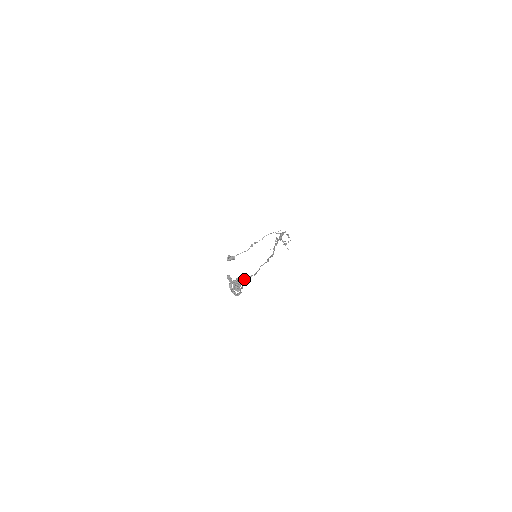
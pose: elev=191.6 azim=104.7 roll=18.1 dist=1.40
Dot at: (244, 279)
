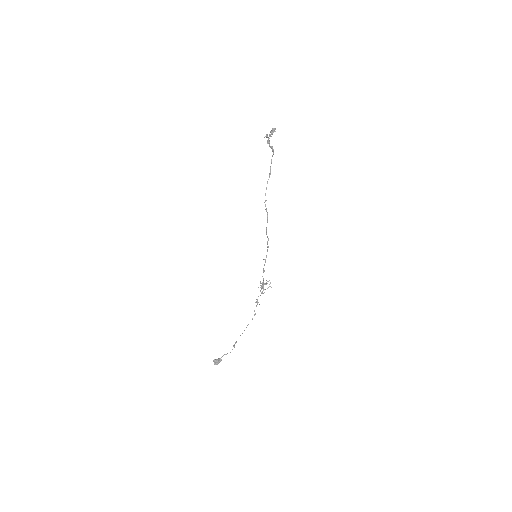
Dot at: (264, 202)
